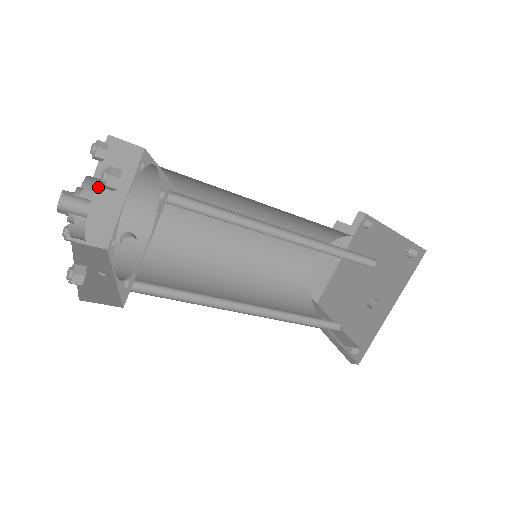
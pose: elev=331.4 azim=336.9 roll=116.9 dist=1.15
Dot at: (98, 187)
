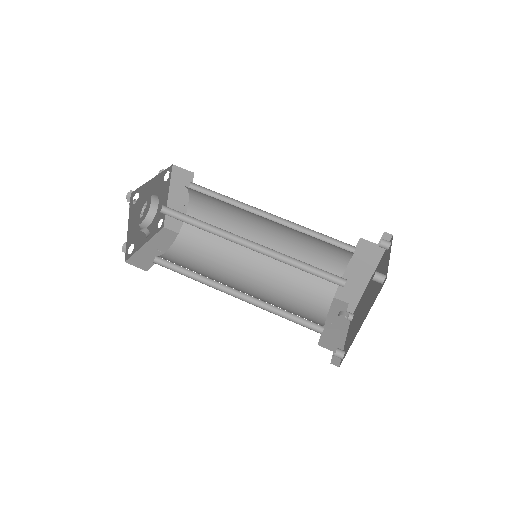
Dot at: (173, 196)
